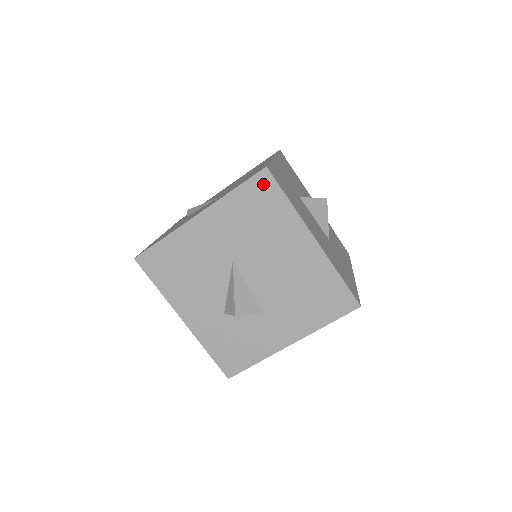
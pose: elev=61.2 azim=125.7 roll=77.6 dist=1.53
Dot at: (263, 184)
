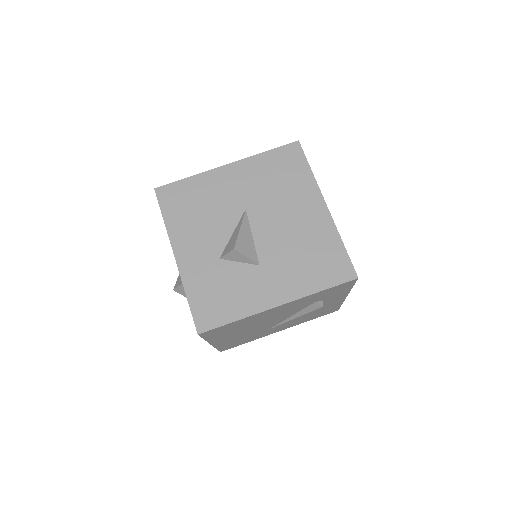
Dot at: (292, 152)
